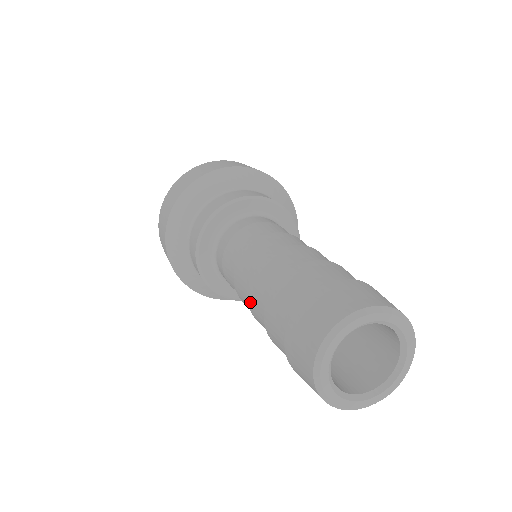
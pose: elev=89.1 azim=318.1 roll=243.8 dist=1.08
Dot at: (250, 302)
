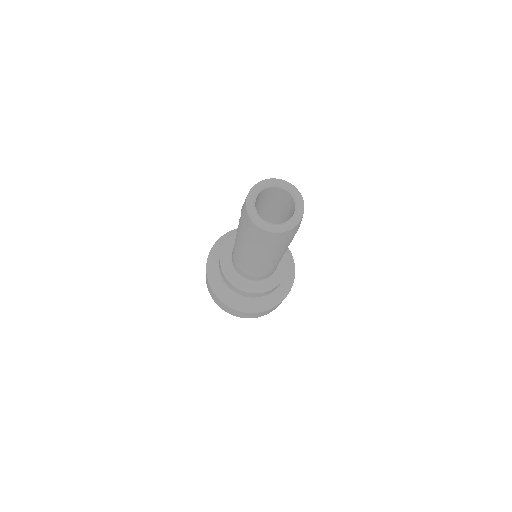
Dot at: occluded
